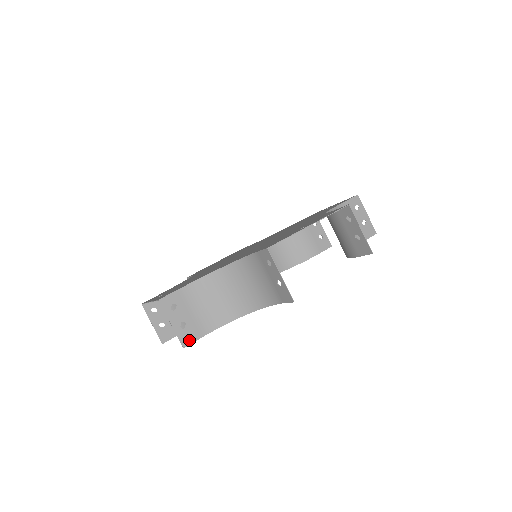
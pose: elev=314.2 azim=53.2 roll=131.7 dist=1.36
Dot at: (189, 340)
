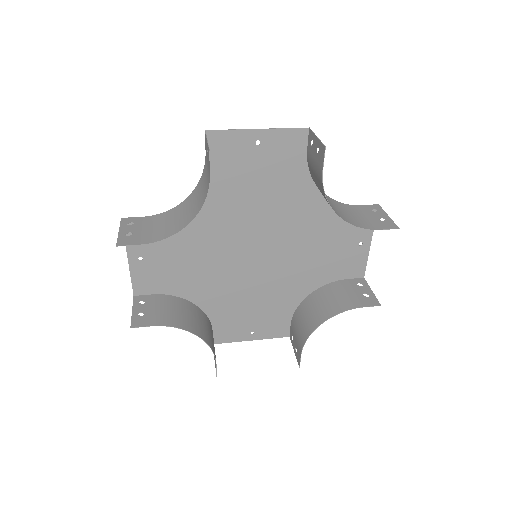
Dot at: (126, 243)
